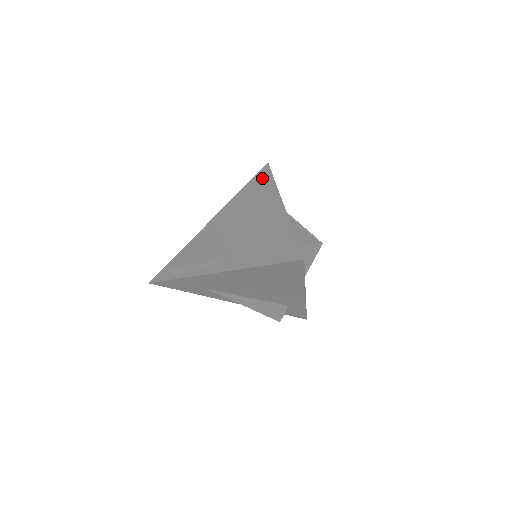
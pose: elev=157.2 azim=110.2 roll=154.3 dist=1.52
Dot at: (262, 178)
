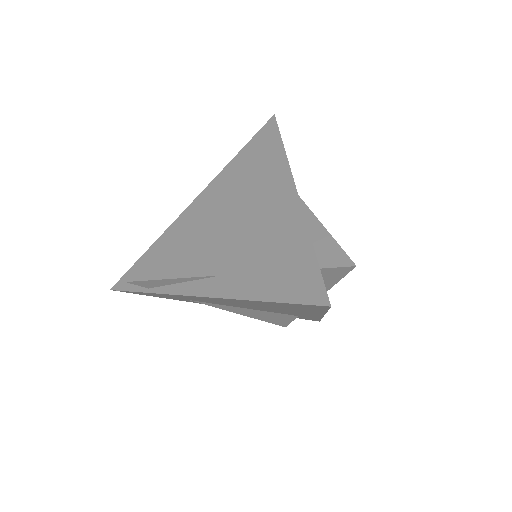
Dot at: (266, 141)
